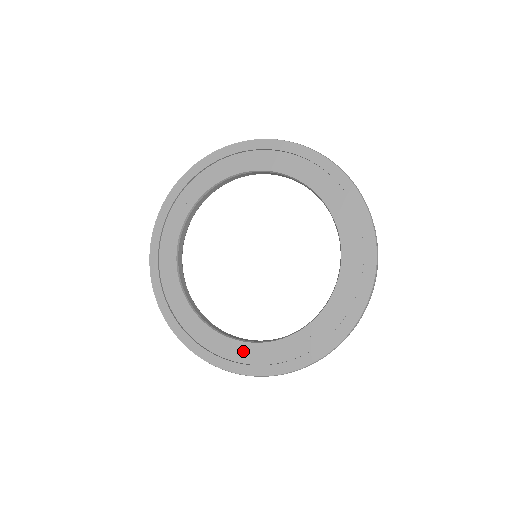
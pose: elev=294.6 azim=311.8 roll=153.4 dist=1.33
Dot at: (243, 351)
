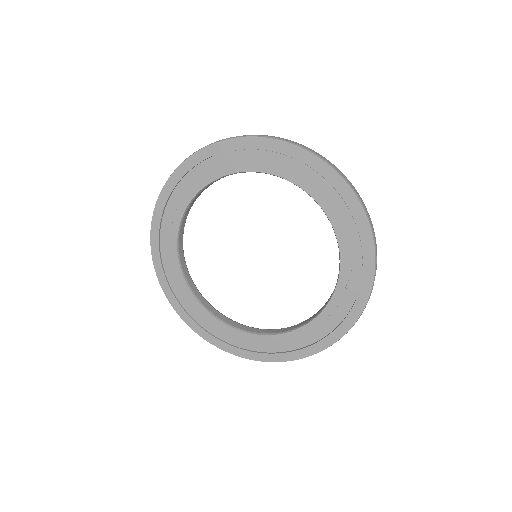
Dot at: (276, 343)
